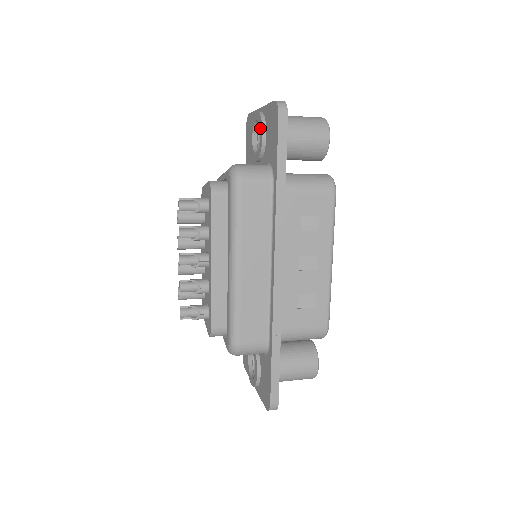
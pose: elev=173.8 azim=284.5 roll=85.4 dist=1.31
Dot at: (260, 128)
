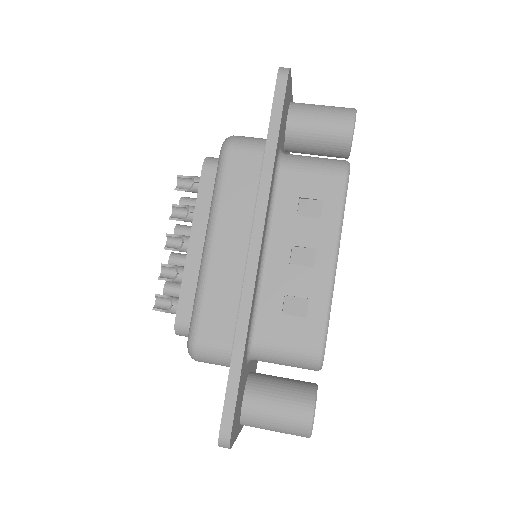
Dot at: occluded
